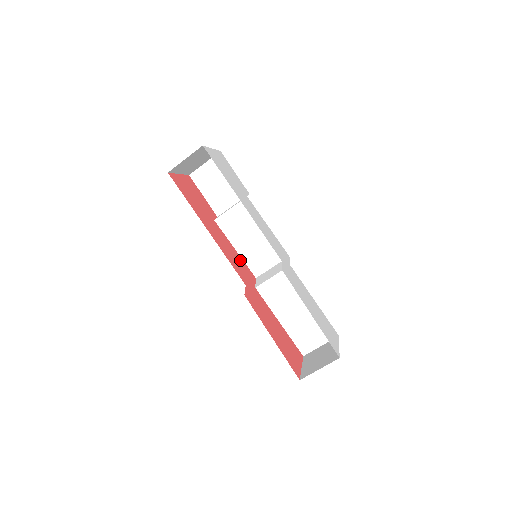
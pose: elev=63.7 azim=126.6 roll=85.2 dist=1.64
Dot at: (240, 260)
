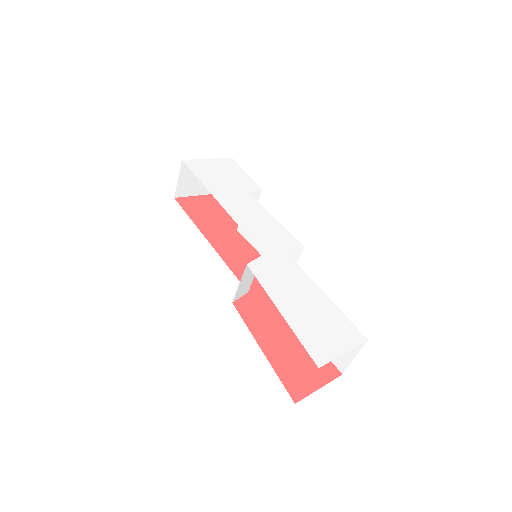
Dot at: occluded
